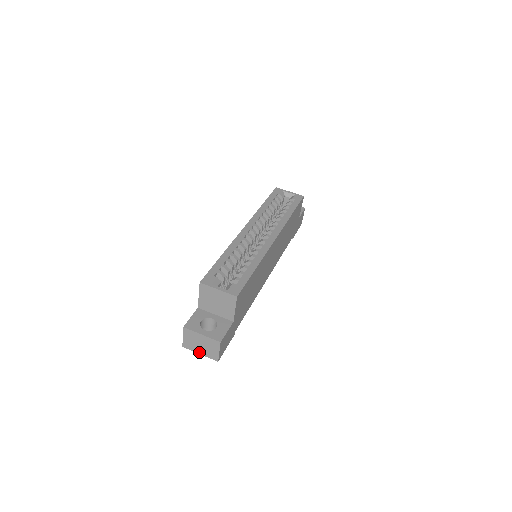
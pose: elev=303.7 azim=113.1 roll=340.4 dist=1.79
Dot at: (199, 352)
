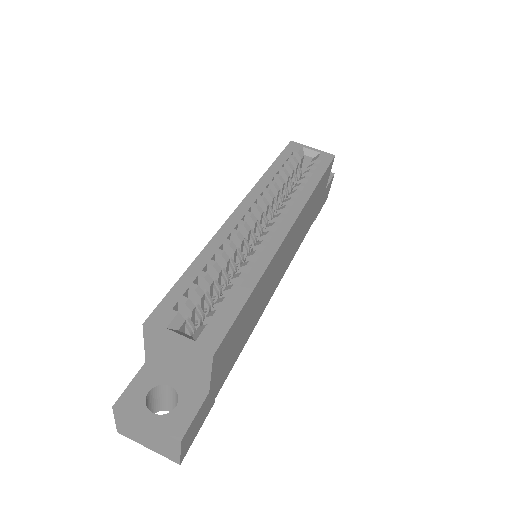
Dot at: (146, 445)
